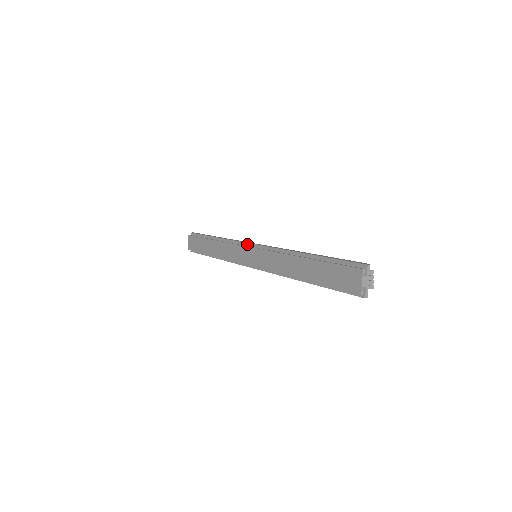
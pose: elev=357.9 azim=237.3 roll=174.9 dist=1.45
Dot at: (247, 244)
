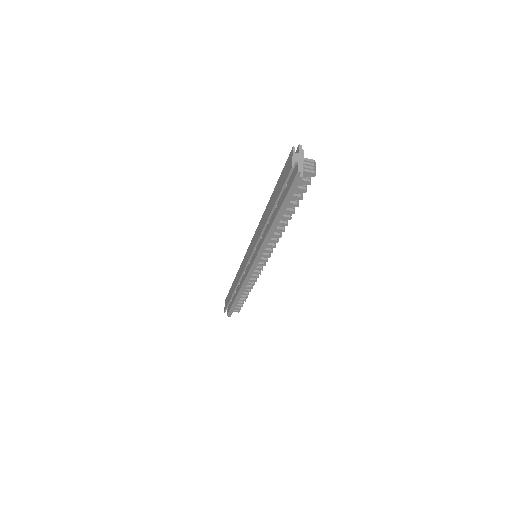
Dot at: occluded
